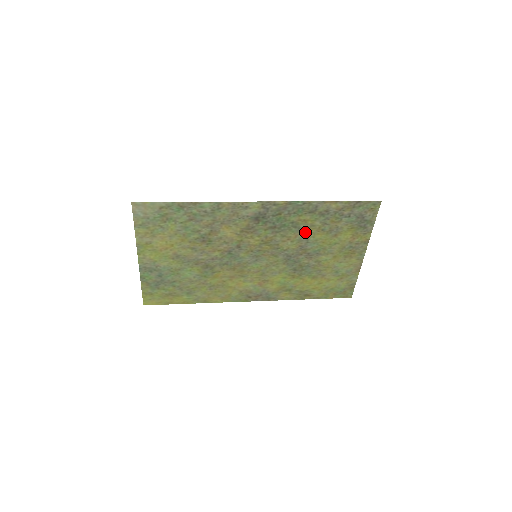
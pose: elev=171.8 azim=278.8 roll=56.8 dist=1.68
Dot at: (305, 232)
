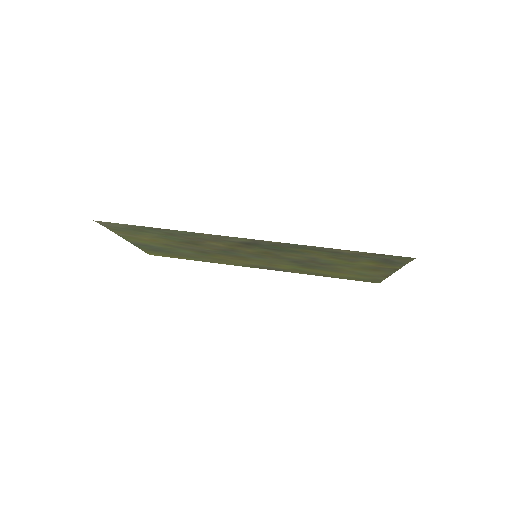
Dot at: (312, 255)
